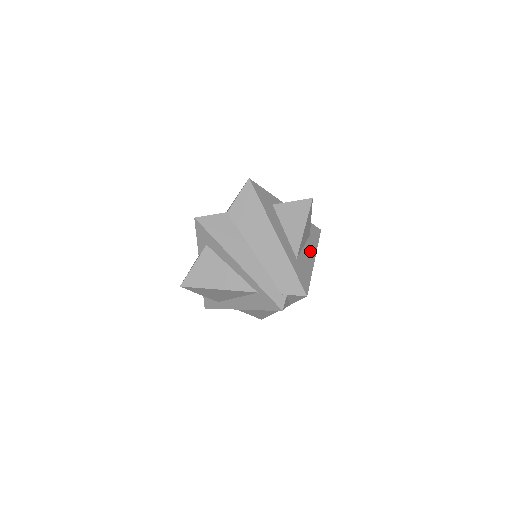
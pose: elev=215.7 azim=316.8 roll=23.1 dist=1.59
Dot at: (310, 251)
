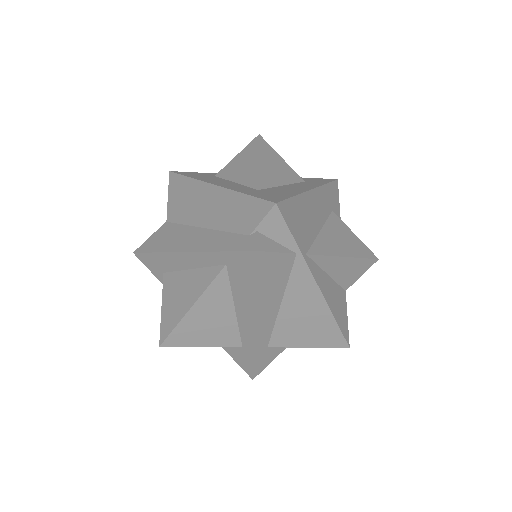
Dot at: (301, 187)
